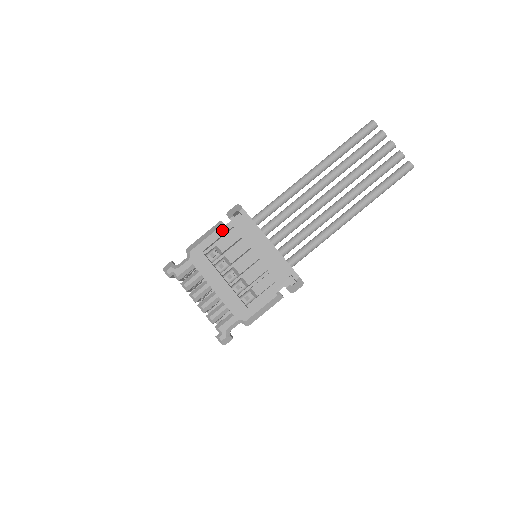
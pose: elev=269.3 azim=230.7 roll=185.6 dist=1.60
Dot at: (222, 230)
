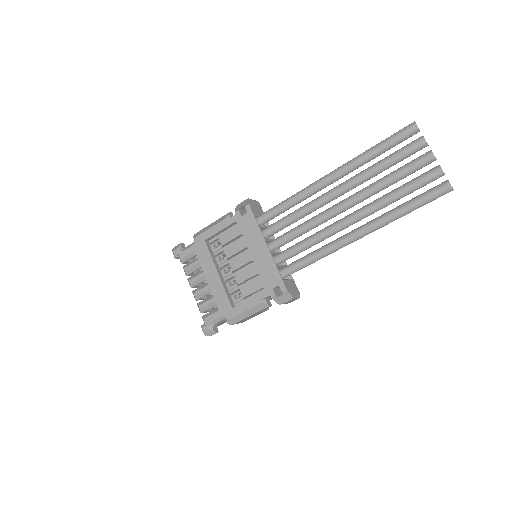
Dot at: (226, 223)
